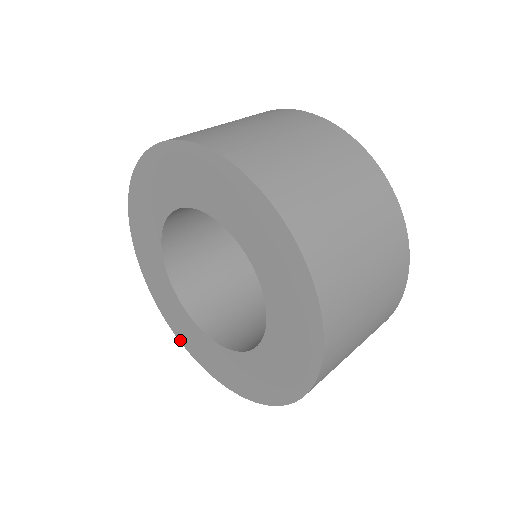
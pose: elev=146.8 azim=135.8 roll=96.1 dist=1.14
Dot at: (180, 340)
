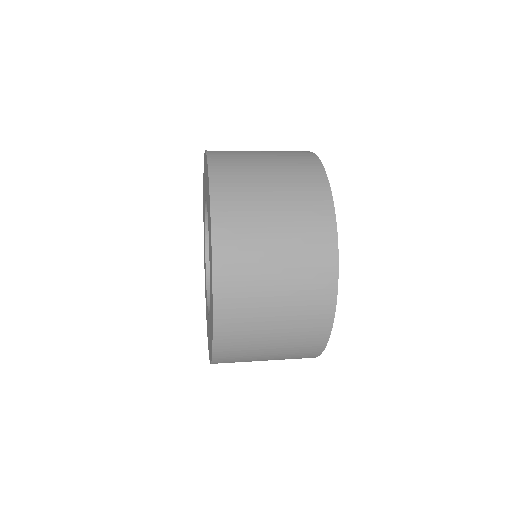
Dot at: occluded
